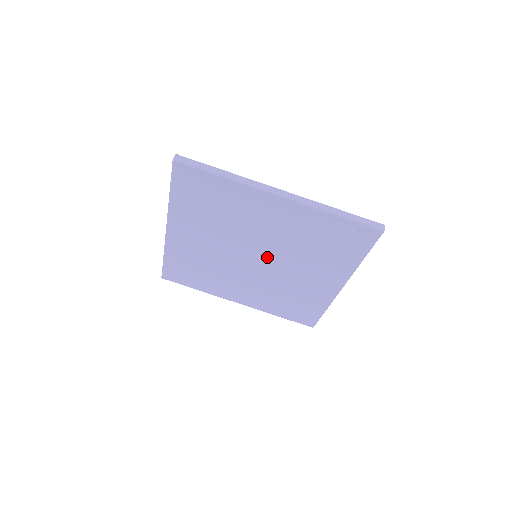
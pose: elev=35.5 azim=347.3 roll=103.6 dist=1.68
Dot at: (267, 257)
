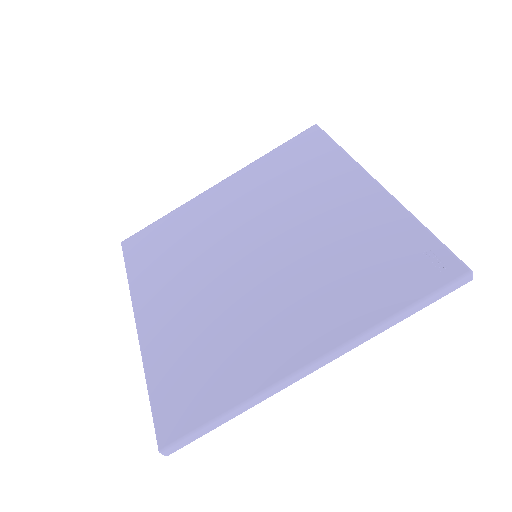
Dot at: (270, 256)
